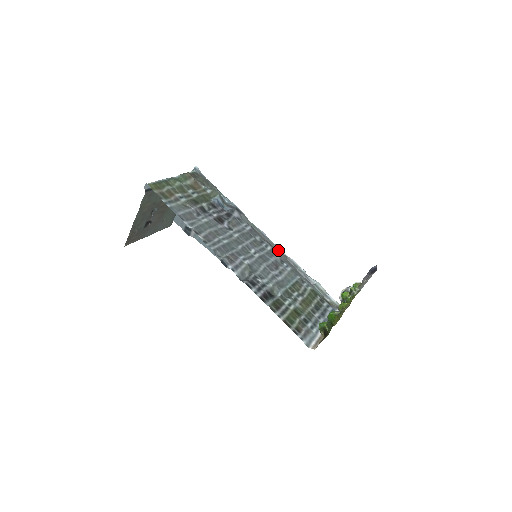
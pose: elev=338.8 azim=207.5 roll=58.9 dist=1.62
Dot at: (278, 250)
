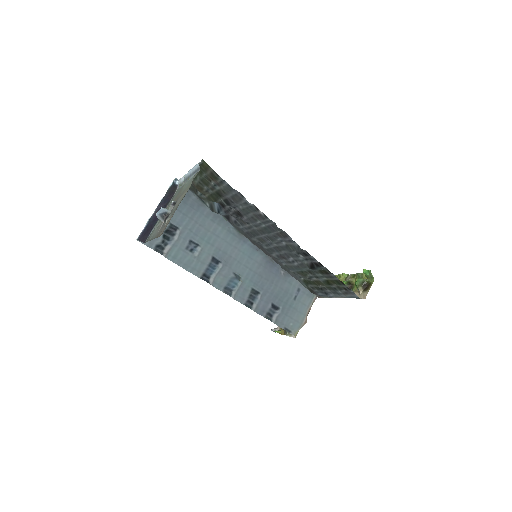
Dot at: (265, 253)
